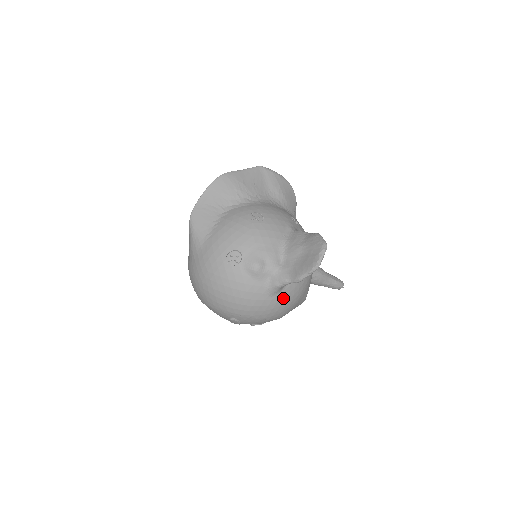
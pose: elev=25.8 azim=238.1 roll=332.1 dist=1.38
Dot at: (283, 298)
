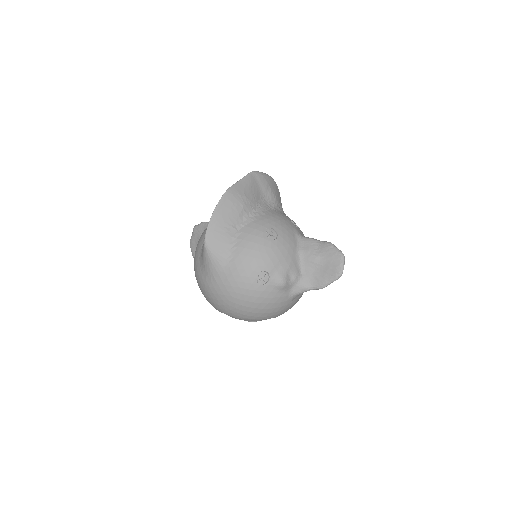
Dot at: (299, 297)
